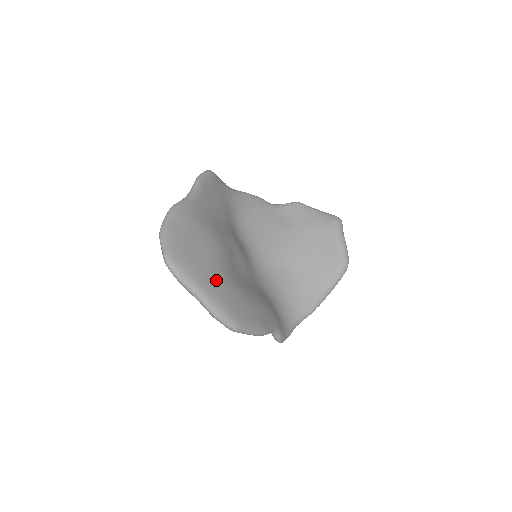
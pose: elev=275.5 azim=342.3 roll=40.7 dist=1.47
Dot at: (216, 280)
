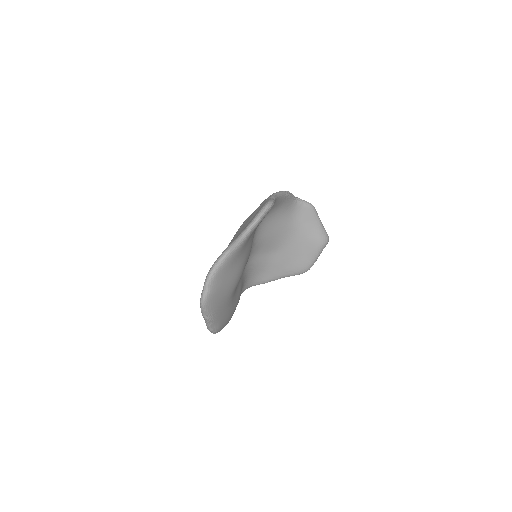
Dot at: (224, 308)
